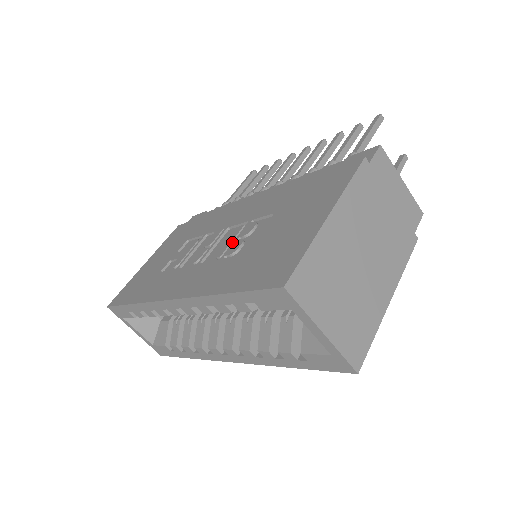
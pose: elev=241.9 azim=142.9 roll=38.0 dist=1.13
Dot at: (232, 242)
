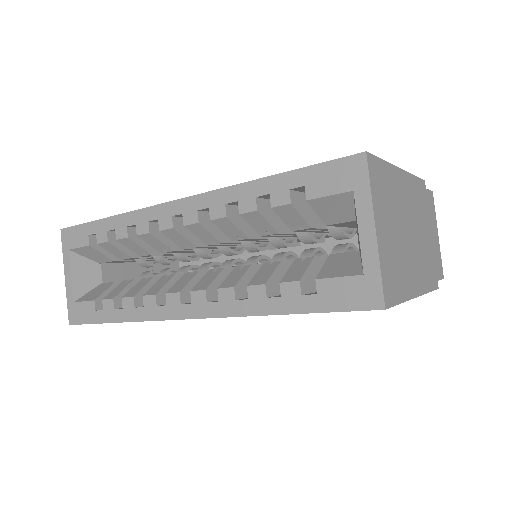
Dot at: occluded
